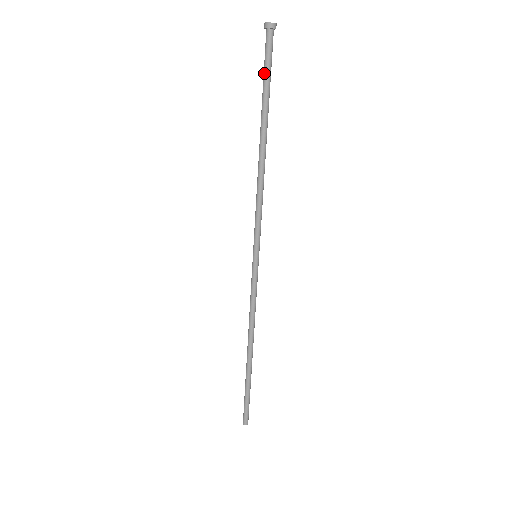
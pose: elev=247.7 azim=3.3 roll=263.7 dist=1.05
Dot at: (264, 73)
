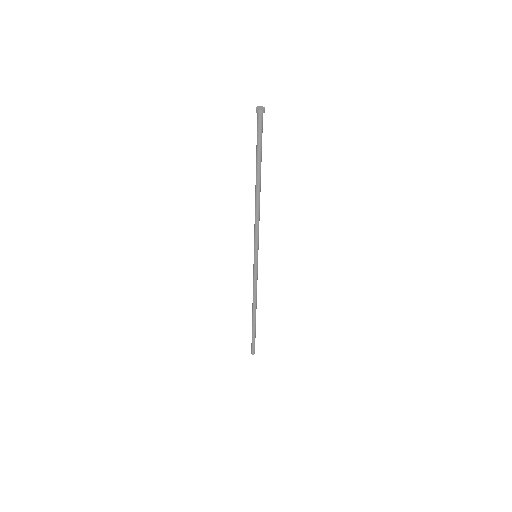
Dot at: (257, 142)
